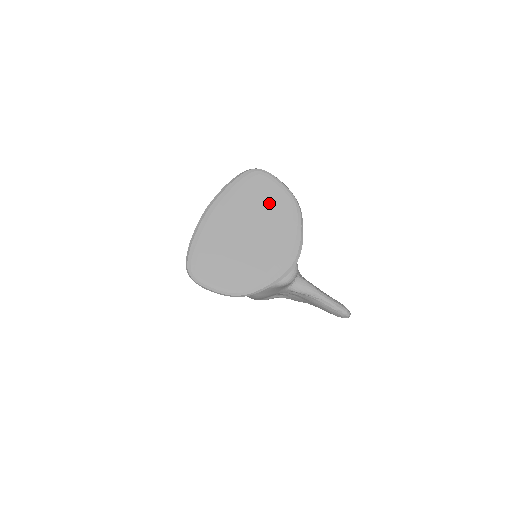
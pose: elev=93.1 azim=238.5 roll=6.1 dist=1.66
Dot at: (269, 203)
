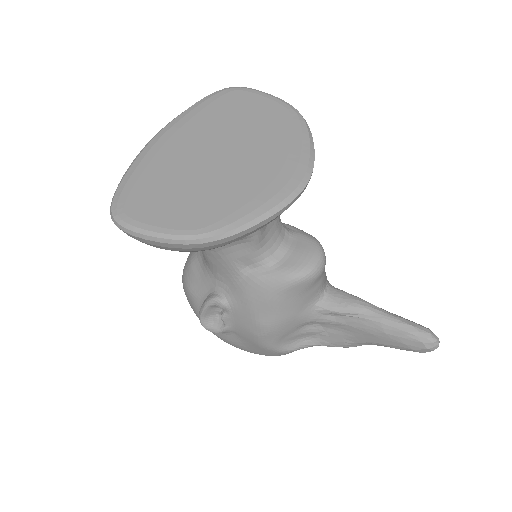
Dot at: (252, 116)
